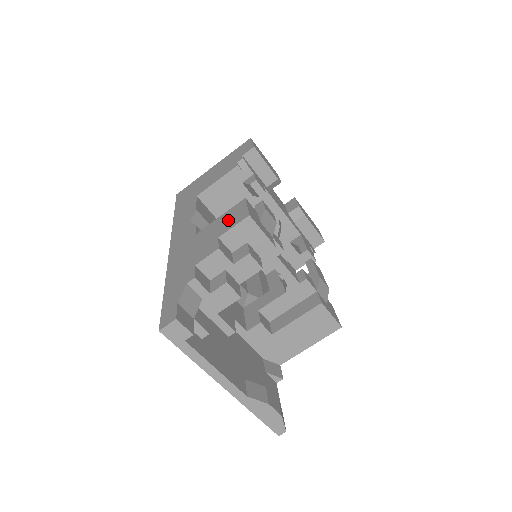
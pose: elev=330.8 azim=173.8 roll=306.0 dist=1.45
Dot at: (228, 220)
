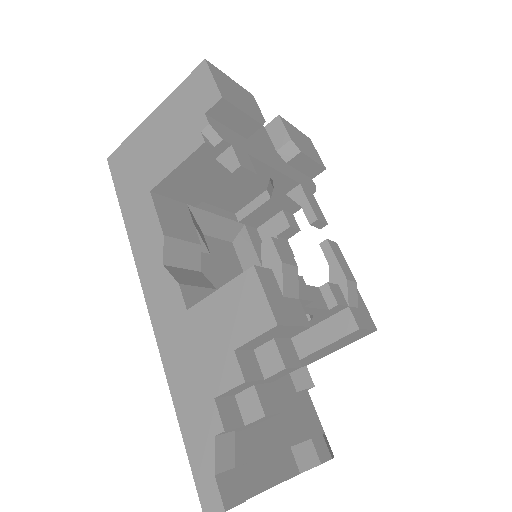
Dot at: (239, 313)
